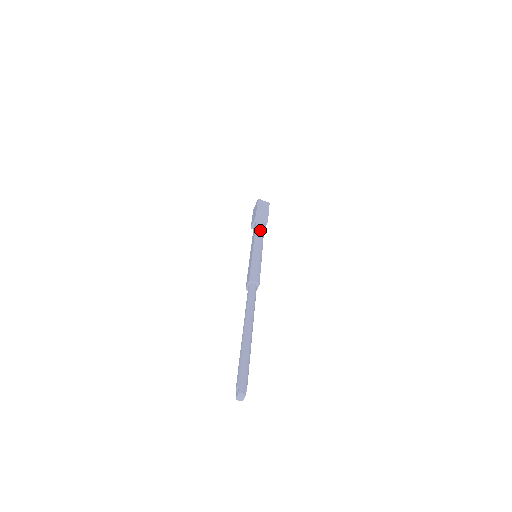
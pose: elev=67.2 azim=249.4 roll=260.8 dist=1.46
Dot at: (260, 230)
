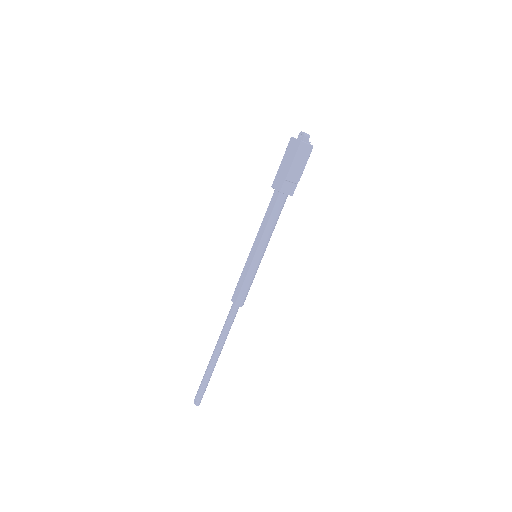
Dot at: (275, 218)
